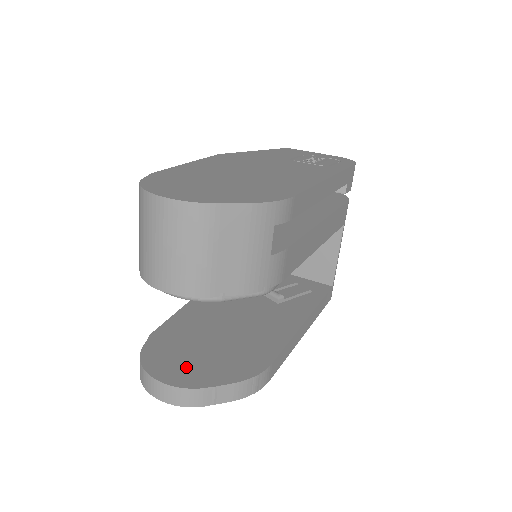
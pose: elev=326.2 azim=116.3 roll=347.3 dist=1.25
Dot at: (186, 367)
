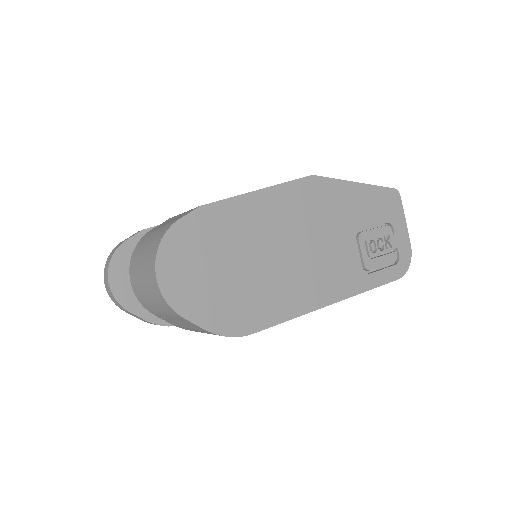
Dot at: occluded
